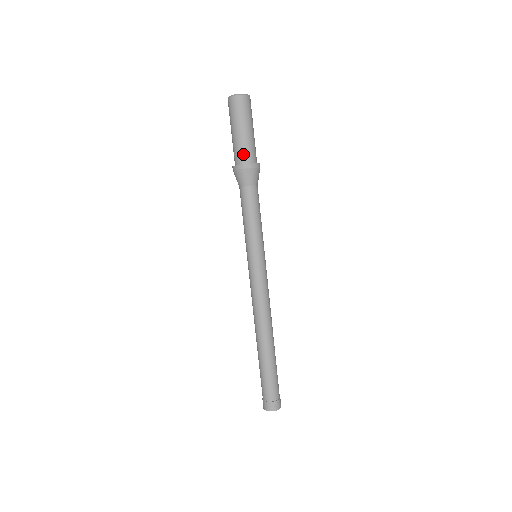
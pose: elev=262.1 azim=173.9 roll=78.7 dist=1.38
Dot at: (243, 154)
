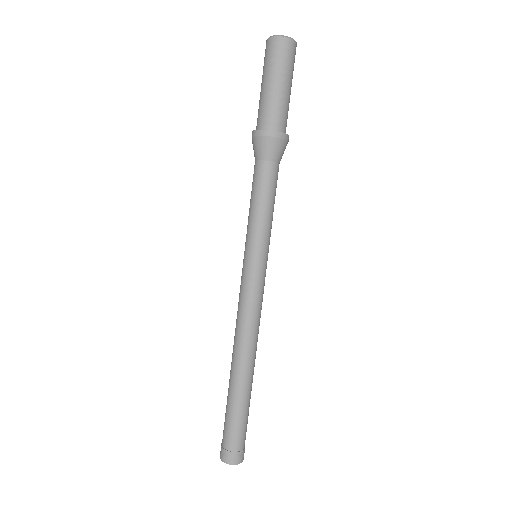
Dot at: (279, 118)
